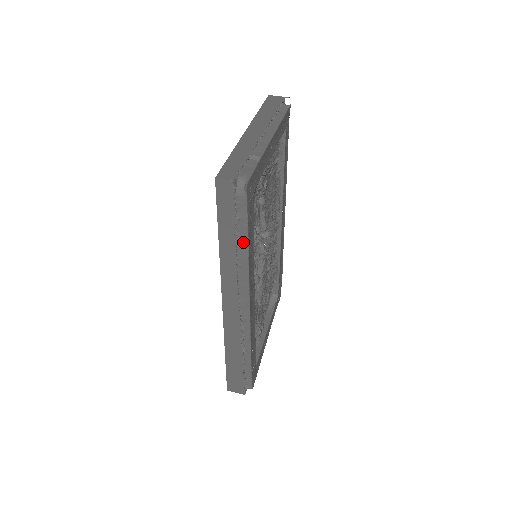
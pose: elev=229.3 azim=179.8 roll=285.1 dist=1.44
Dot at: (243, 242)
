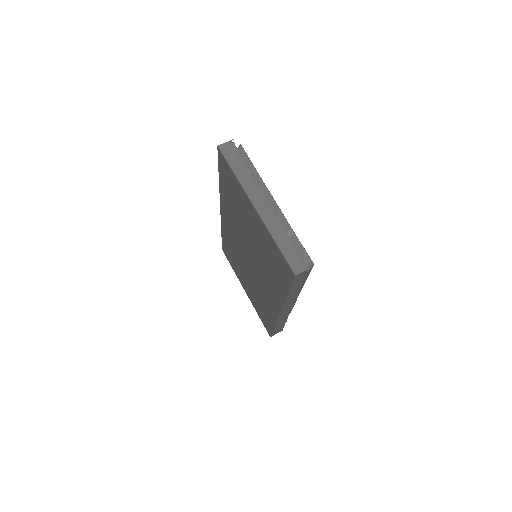
Dot at: occluded
